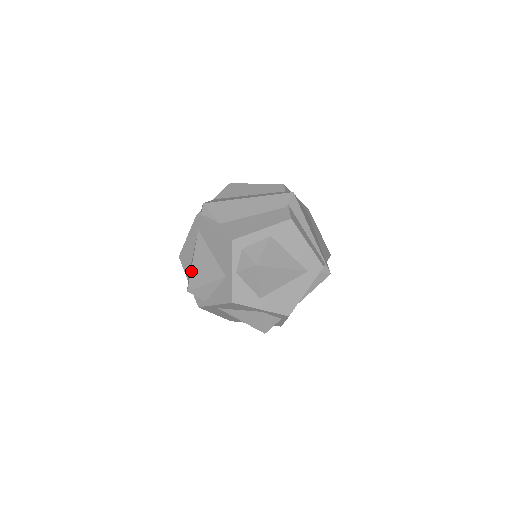
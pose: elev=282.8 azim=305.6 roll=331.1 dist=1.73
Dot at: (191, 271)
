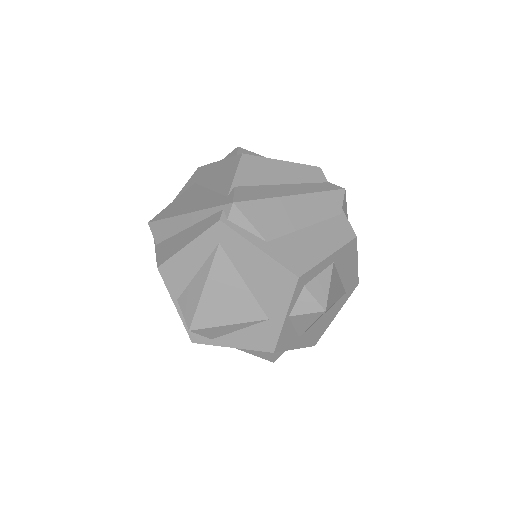
Dot at: (199, 303)
